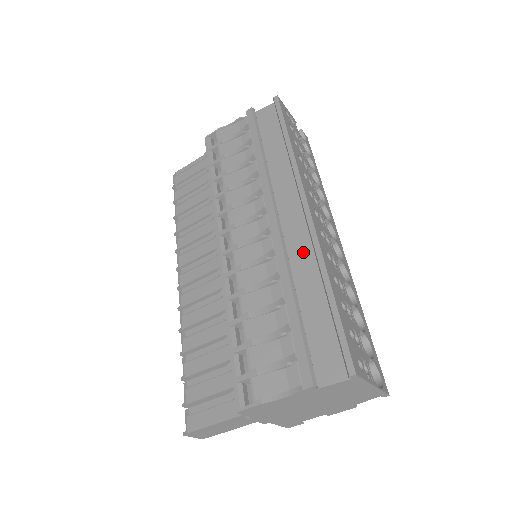
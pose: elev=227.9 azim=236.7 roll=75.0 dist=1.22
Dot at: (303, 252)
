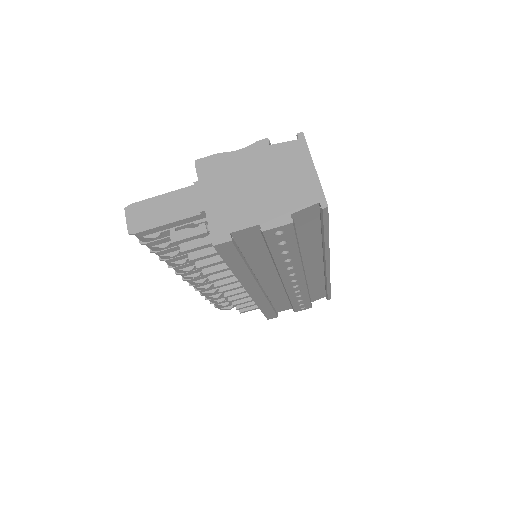
Dot at: occluded
